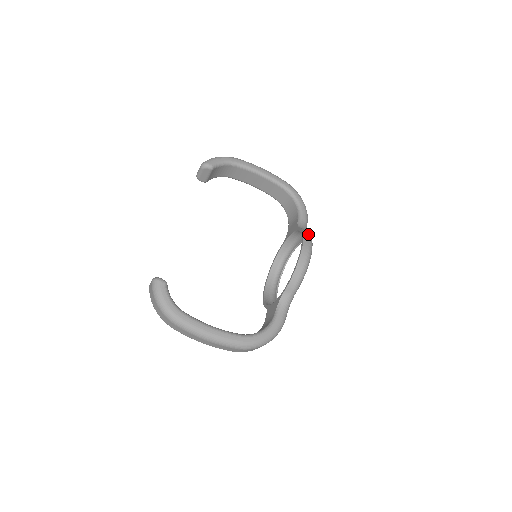
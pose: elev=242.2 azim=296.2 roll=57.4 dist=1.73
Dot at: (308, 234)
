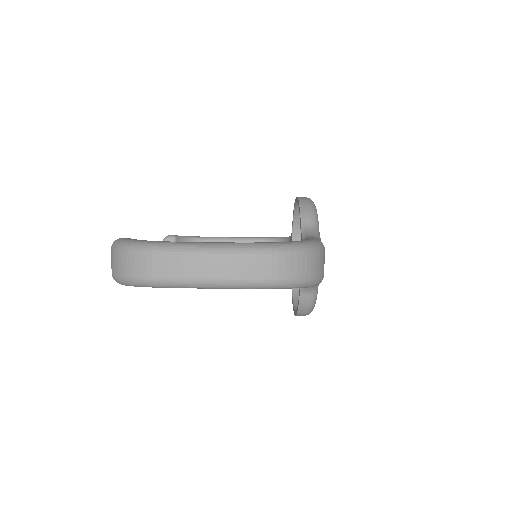
Dot at: occluded
